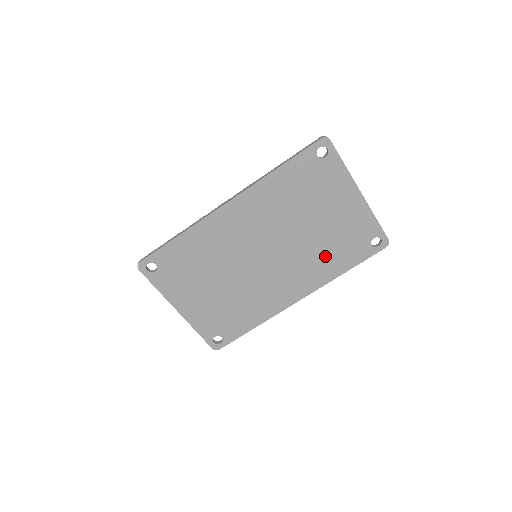
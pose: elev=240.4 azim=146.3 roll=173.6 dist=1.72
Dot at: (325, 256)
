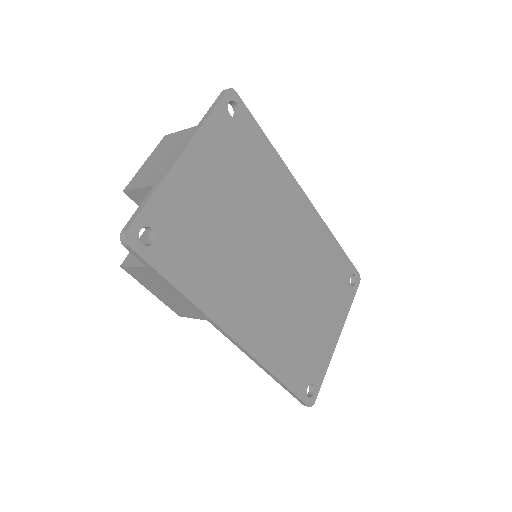
Dot at: (288, 340)
